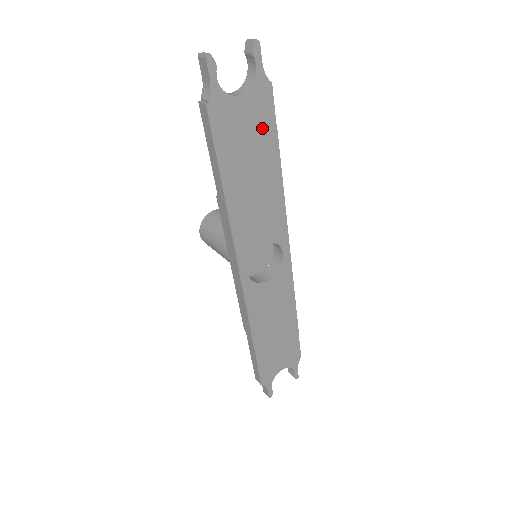
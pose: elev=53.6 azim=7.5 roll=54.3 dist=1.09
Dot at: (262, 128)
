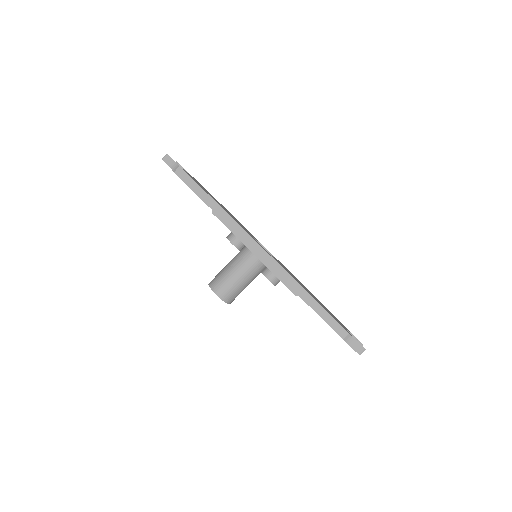
Dot at: occluded
